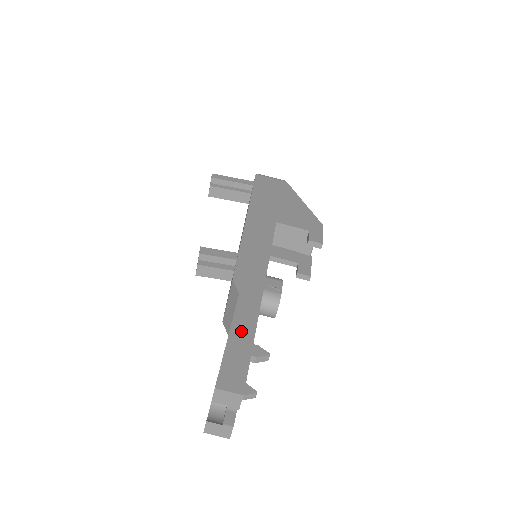
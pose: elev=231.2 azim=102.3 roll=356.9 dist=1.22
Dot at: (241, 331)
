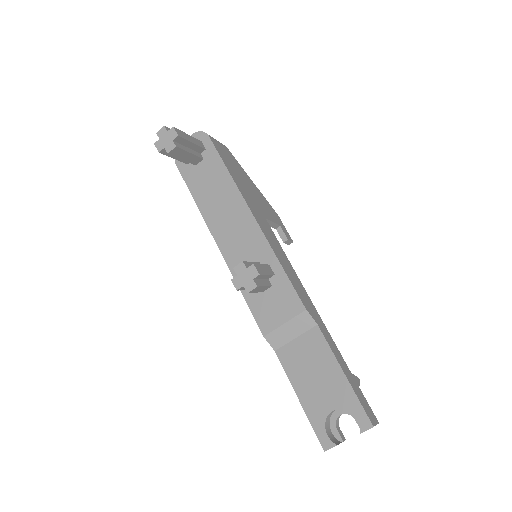
Dot at: (343, 365)
